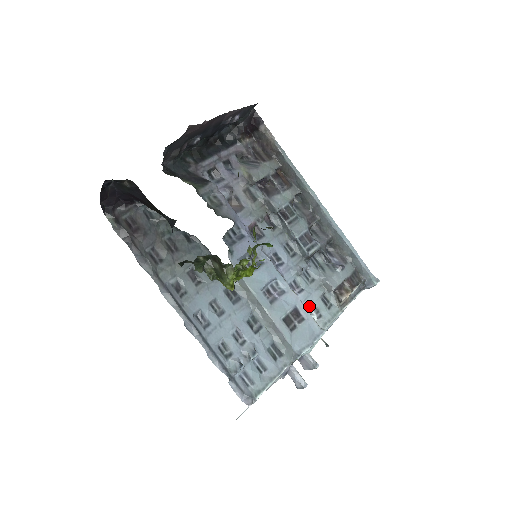
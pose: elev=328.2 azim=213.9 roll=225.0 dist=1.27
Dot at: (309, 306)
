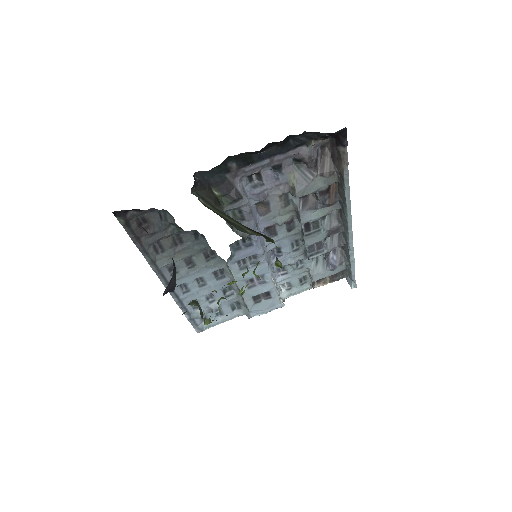
Dot at: (285, 283)
